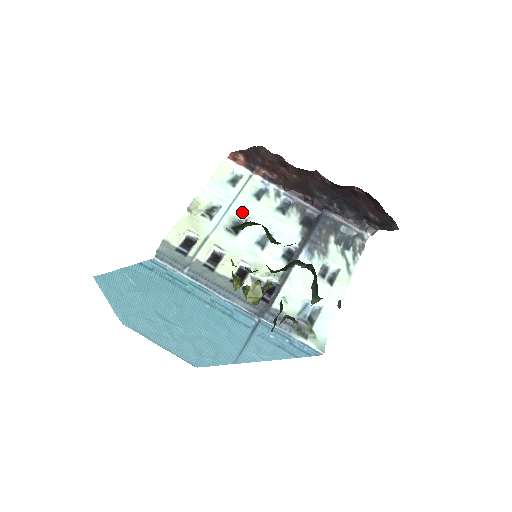
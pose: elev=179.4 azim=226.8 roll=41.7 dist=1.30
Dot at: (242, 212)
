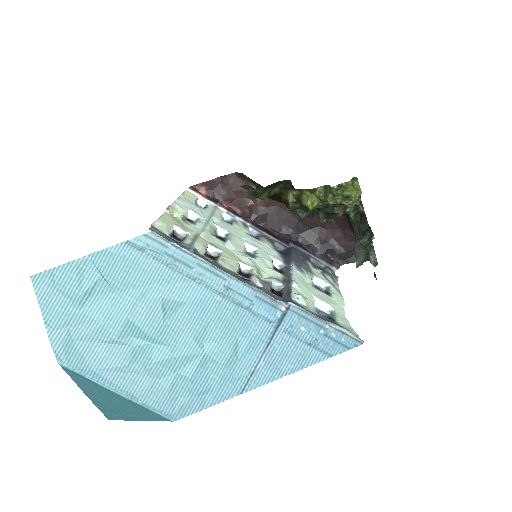
Dot at: (221, 227)
